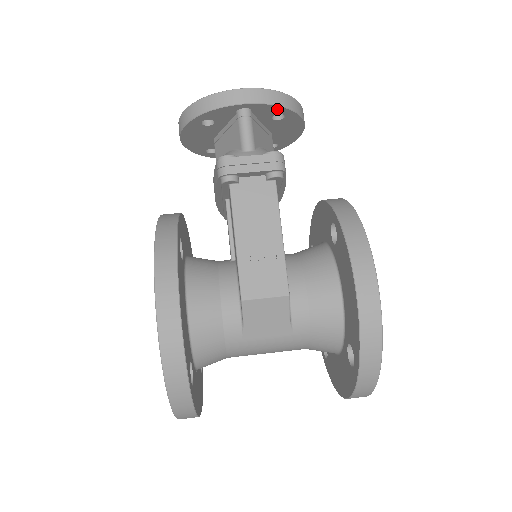
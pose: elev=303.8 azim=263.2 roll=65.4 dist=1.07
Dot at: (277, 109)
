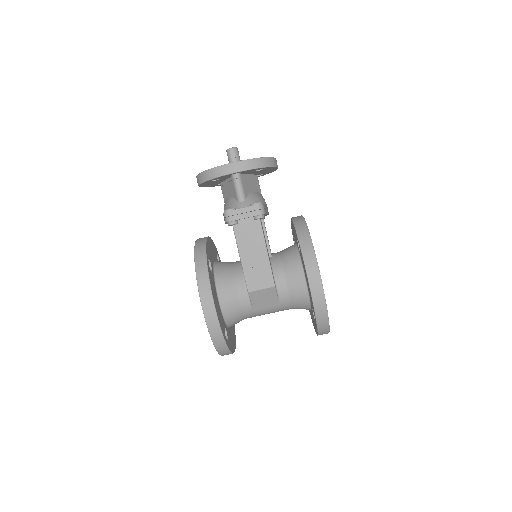
Dot at: (256, 169)
